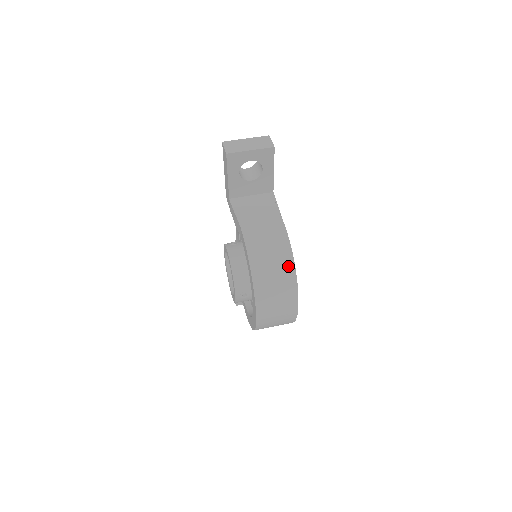
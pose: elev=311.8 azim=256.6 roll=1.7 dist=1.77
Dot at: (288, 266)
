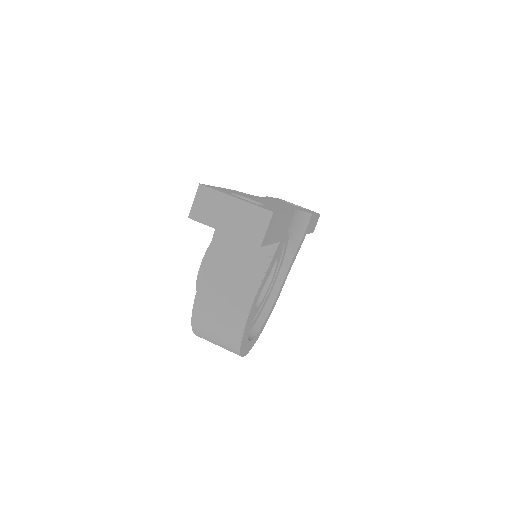
Dot at: (232, 345)
